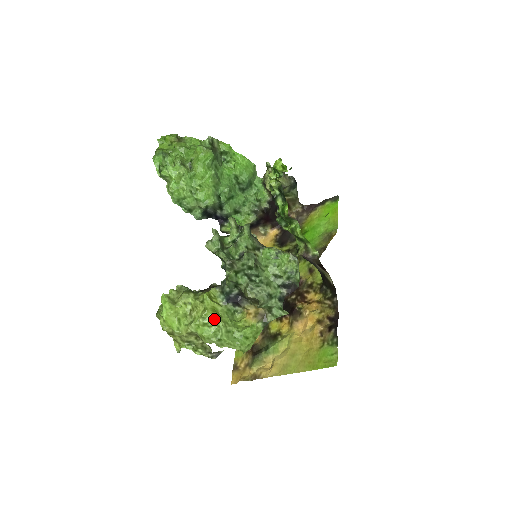
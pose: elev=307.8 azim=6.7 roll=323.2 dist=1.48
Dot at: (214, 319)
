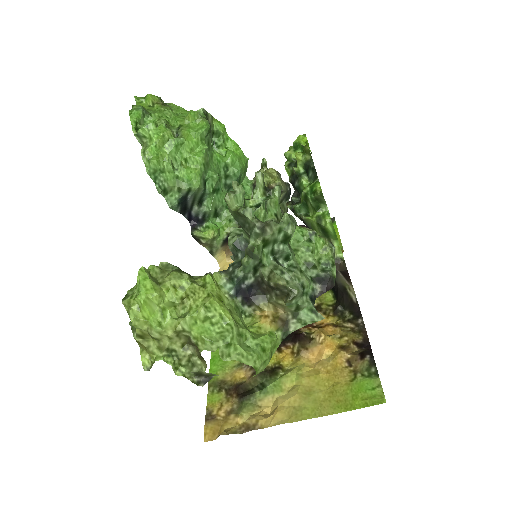
Dot at: (222, 312)
